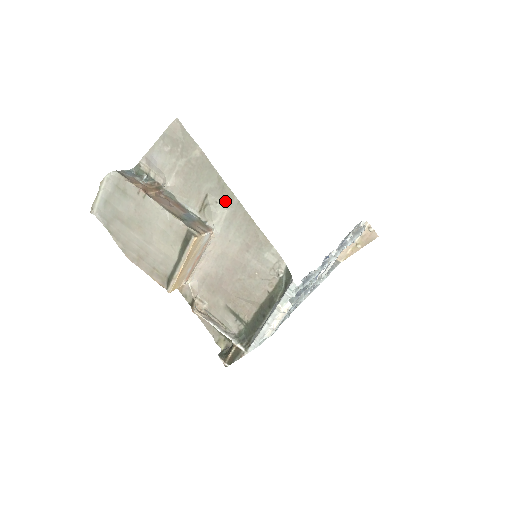
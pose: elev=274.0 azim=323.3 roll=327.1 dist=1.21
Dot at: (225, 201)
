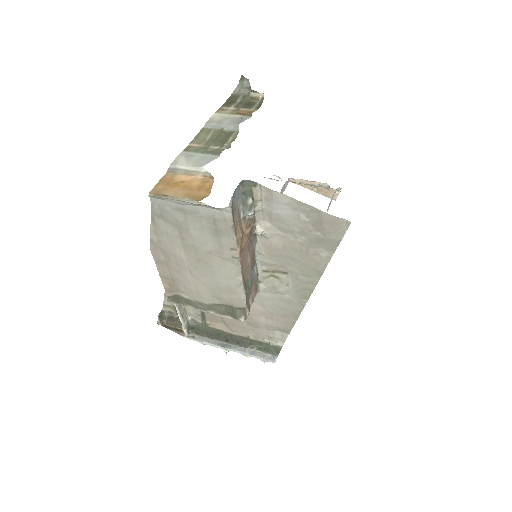
Dot at: (295, 292)
